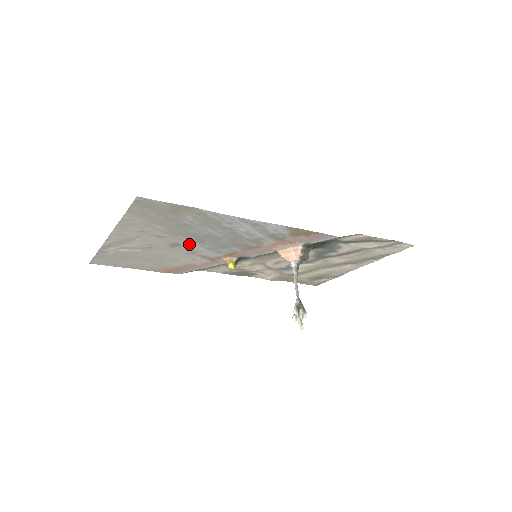
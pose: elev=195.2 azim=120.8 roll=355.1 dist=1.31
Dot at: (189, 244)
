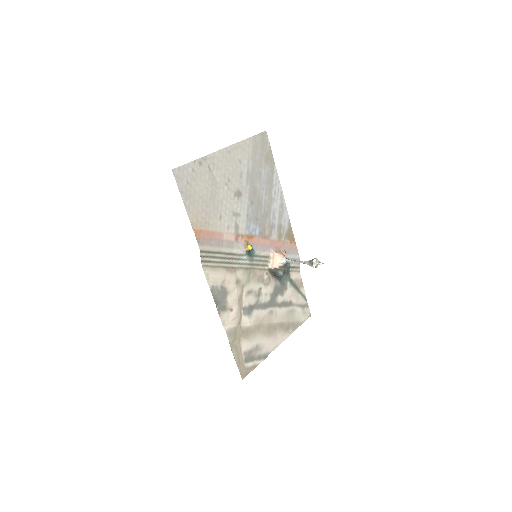
Dot at: (244, 200)
